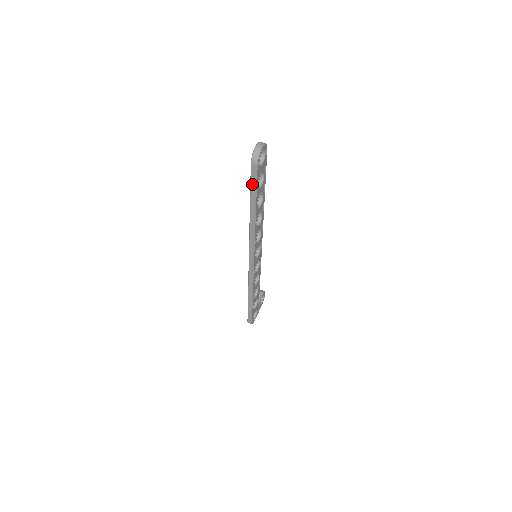
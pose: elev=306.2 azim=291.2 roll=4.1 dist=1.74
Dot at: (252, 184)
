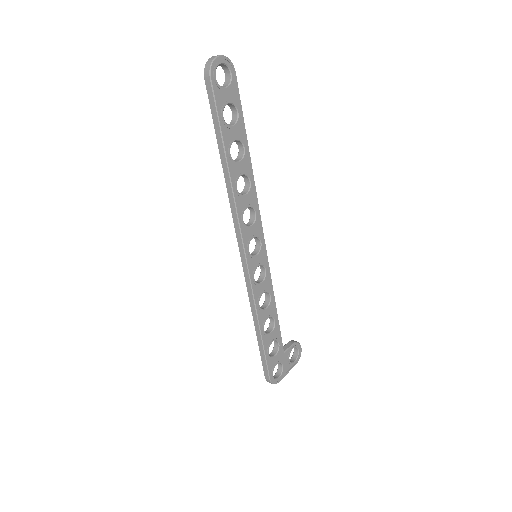
Dot at: (213, 113)
